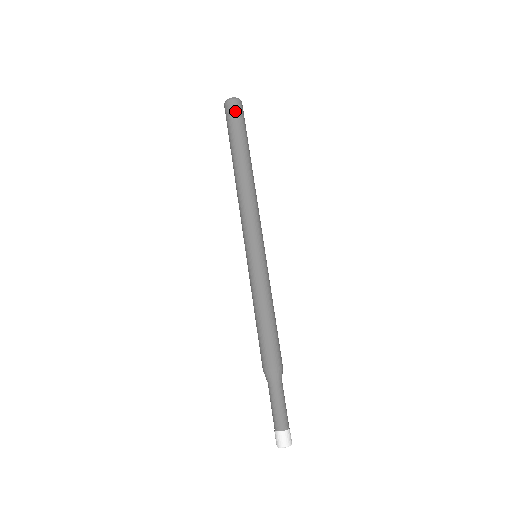
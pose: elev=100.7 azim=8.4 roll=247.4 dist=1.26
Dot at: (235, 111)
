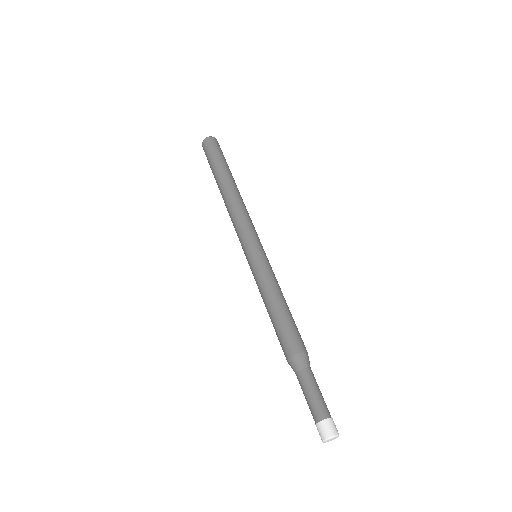
Dot at: (214, 145)
